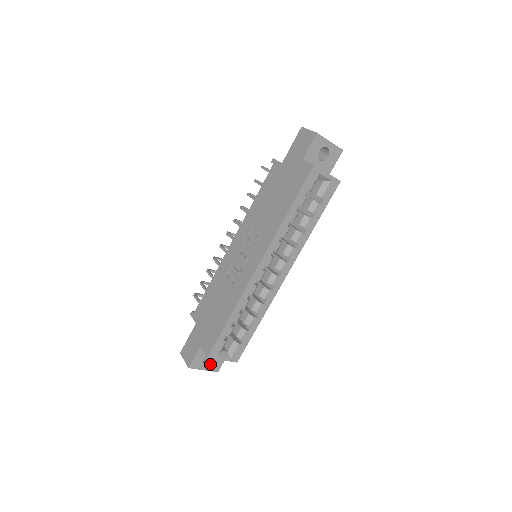
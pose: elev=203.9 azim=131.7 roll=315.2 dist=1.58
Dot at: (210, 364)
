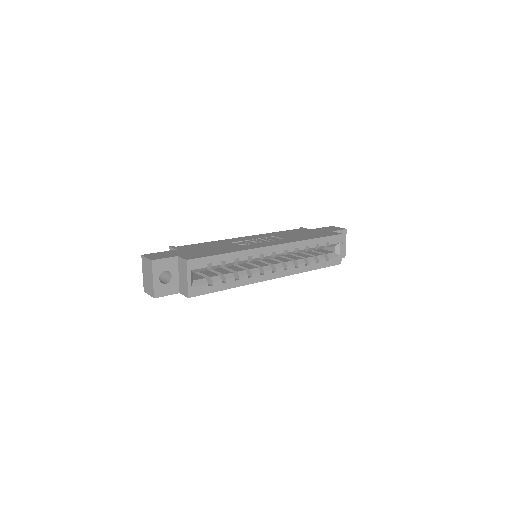
Dot at: (161, 282)
